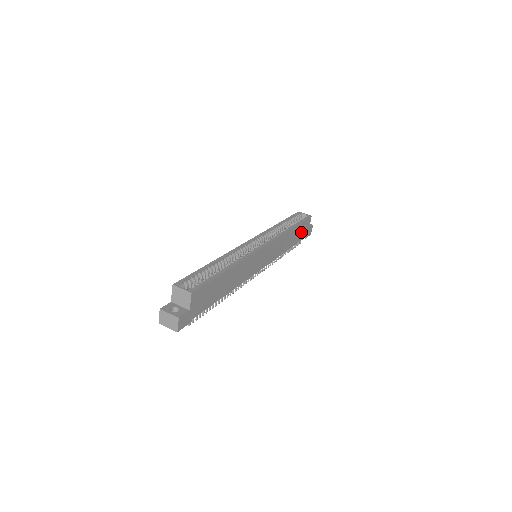
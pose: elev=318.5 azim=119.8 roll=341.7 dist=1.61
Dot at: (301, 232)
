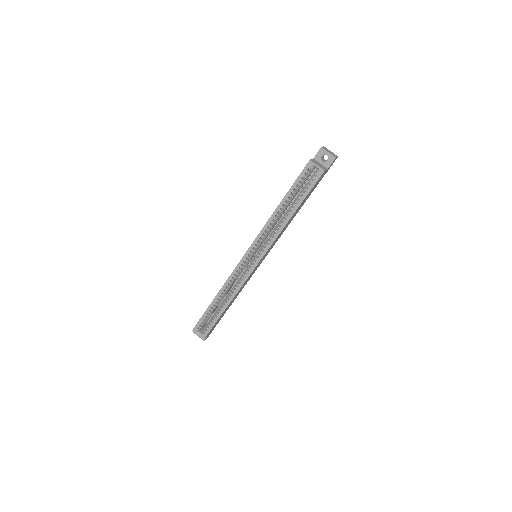
Dot at: (313, 189)
